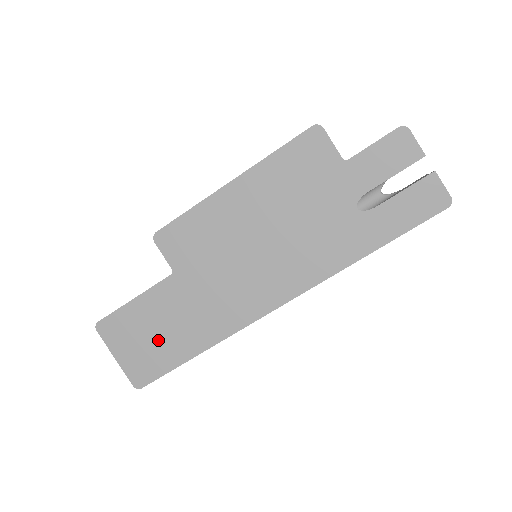
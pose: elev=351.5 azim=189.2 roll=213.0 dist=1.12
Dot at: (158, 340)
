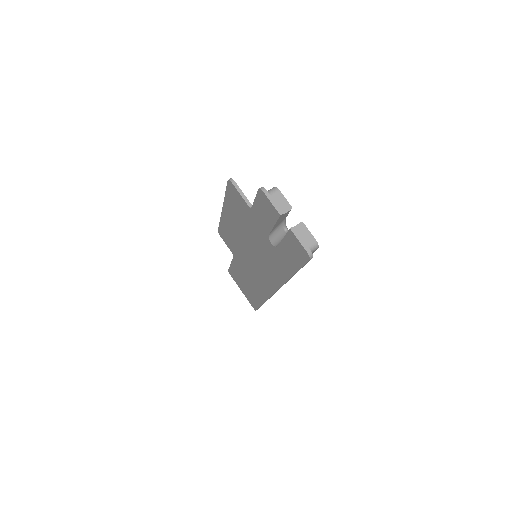
Dot at: (248, 289)
